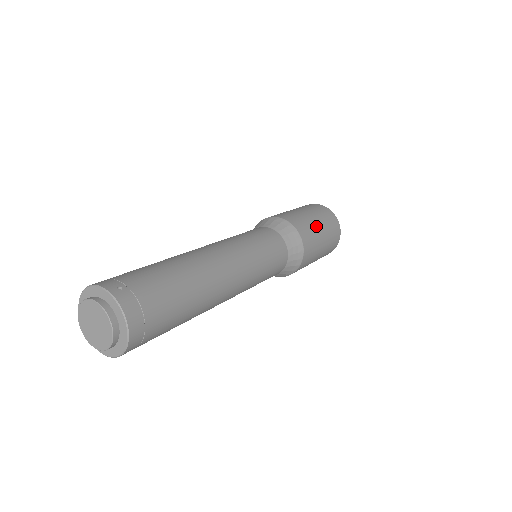
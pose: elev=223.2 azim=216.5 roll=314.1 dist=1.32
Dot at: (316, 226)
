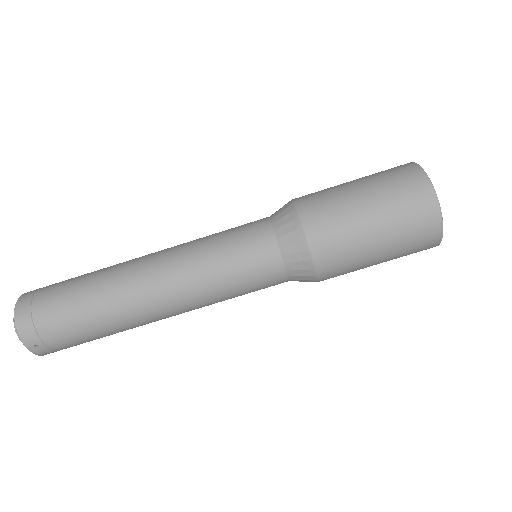
Dot at: (347, 190)
